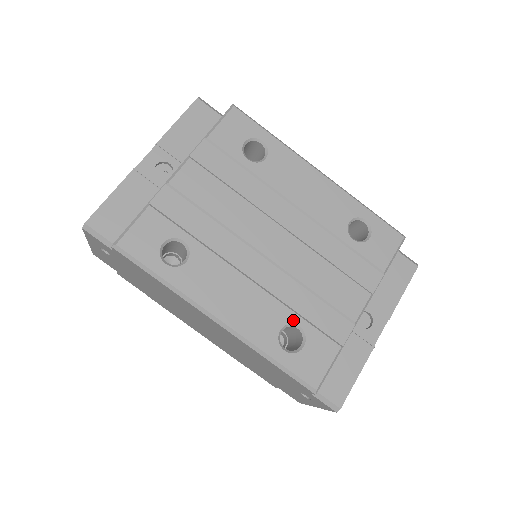
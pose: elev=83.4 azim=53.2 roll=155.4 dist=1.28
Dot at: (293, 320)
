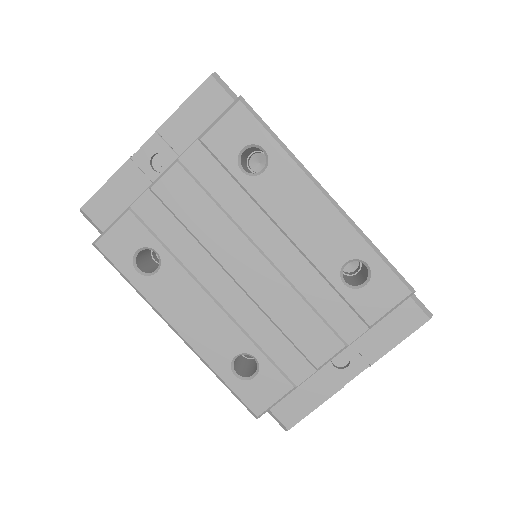
Dot at: (250, 351)
